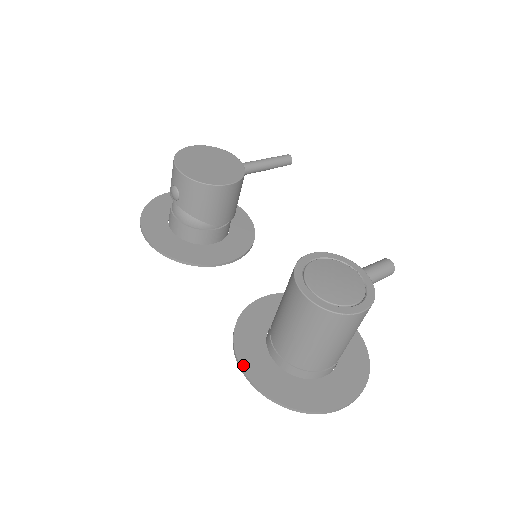
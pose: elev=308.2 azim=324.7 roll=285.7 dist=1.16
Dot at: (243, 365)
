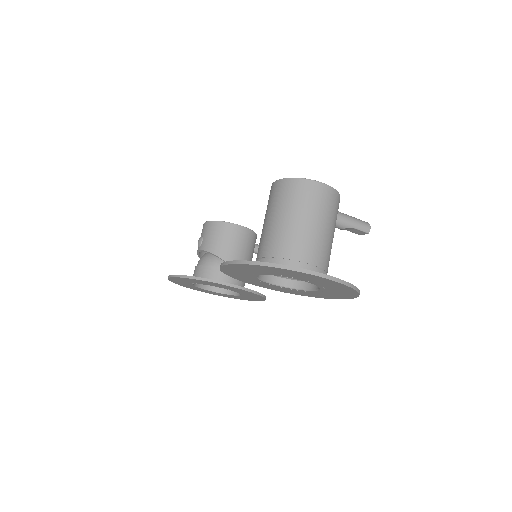
Dot at: occluded
